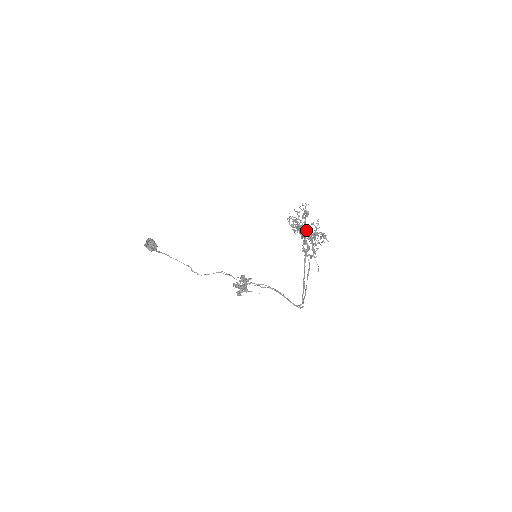
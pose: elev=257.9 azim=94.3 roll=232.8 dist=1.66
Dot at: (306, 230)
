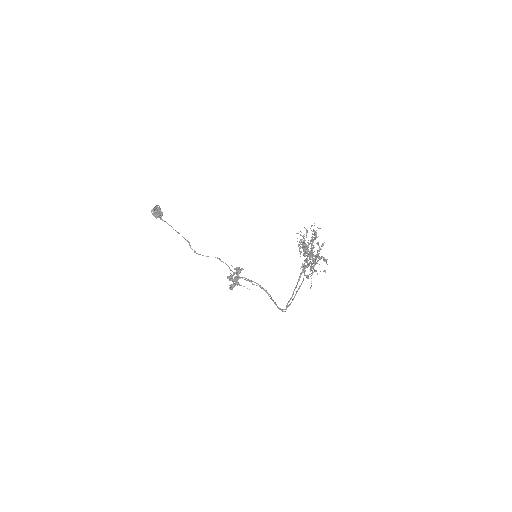
Dot at: (311, 254)
